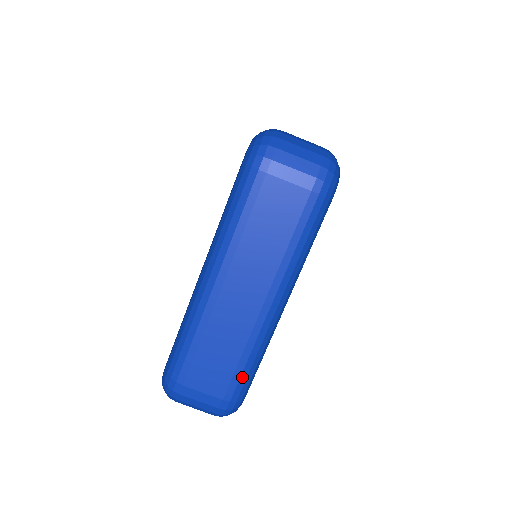
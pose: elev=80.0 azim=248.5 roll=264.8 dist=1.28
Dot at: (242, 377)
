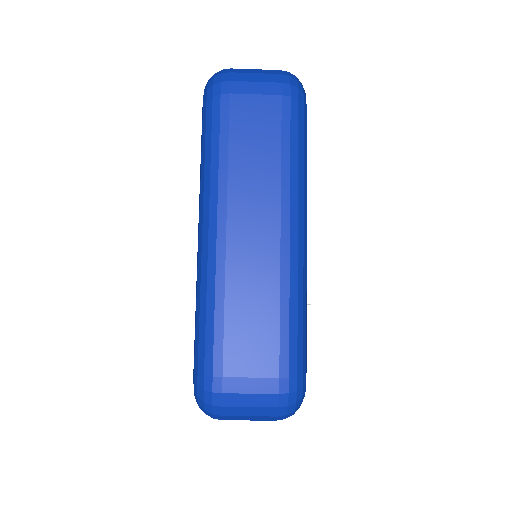
Dot at: occluded
